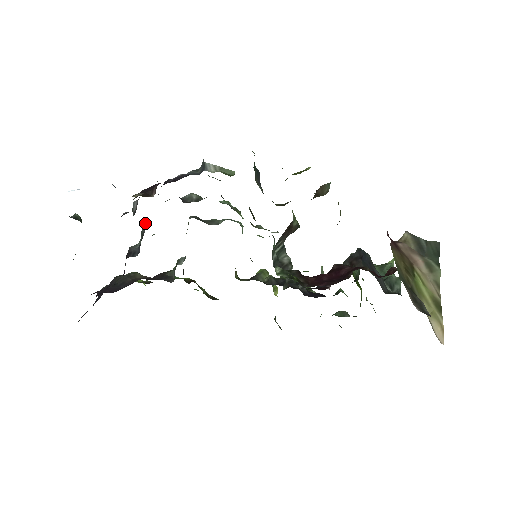
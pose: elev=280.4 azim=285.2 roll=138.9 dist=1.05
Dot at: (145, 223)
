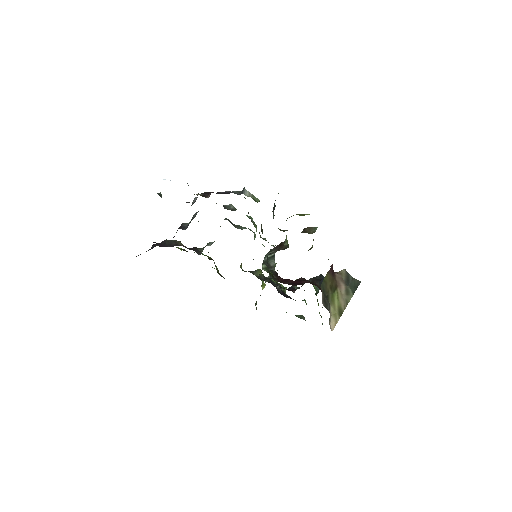
Dot at: (197, 212)
